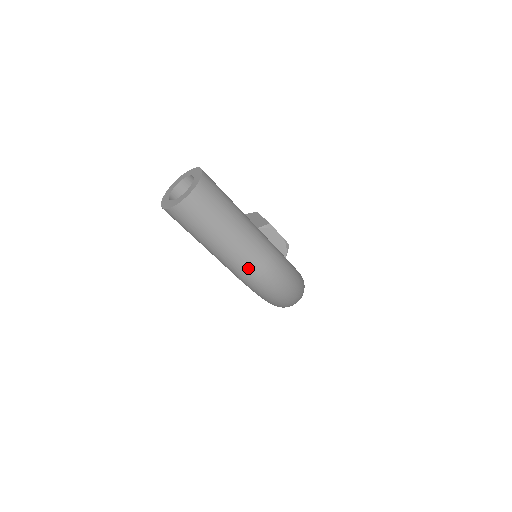
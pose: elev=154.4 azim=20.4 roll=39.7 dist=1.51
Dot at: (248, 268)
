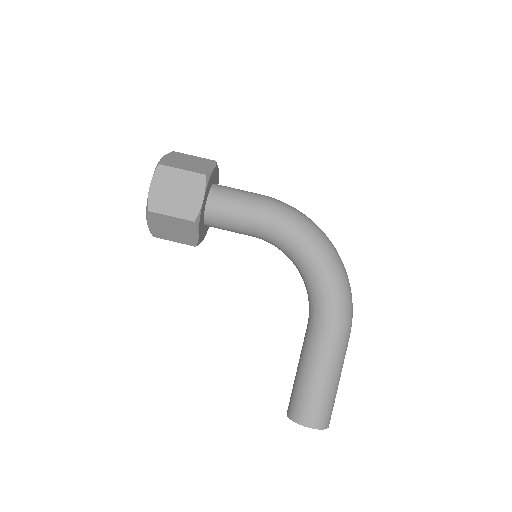
Dot at: occluded
